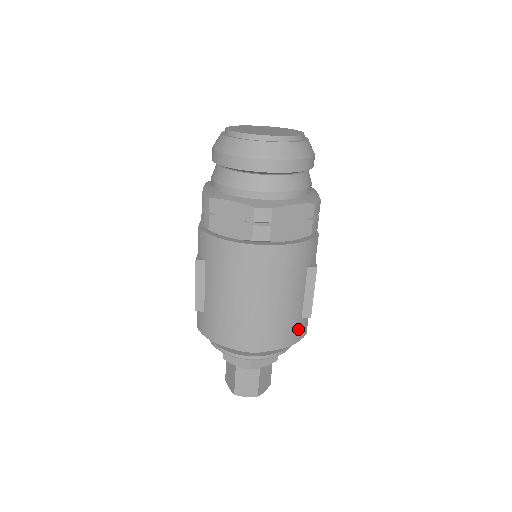
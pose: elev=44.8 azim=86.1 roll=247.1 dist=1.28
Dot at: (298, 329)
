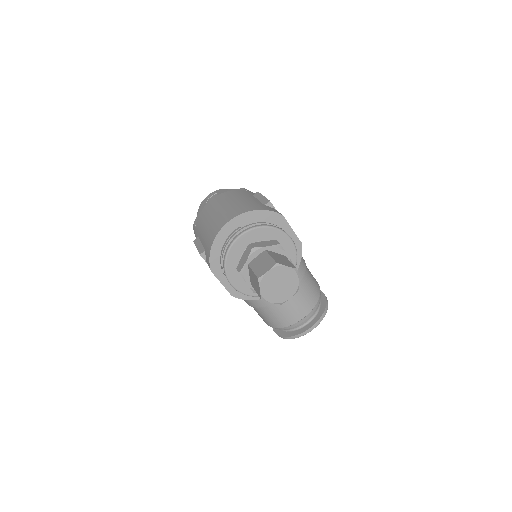
Dot at: (265, 207)
